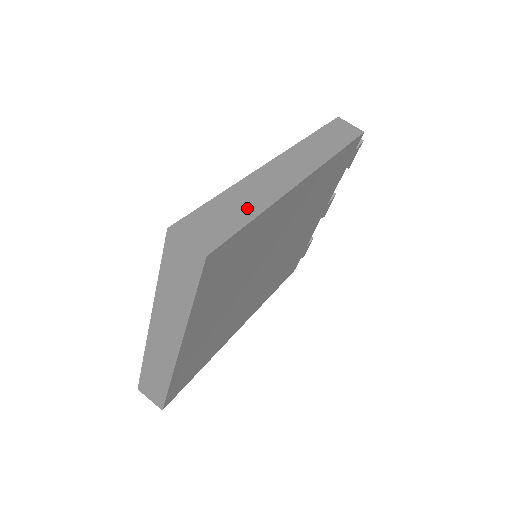
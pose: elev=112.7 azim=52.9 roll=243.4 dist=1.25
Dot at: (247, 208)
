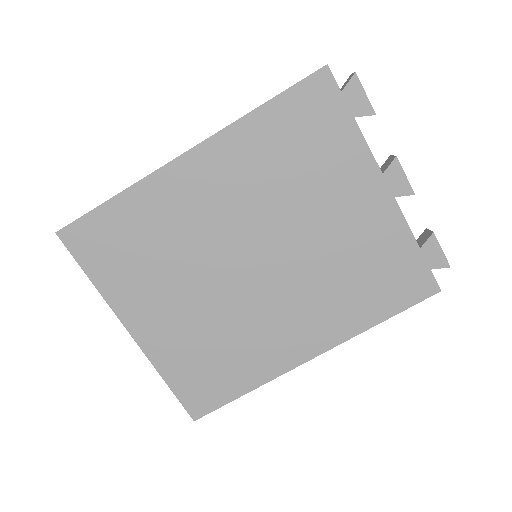
Dot at: occluded
